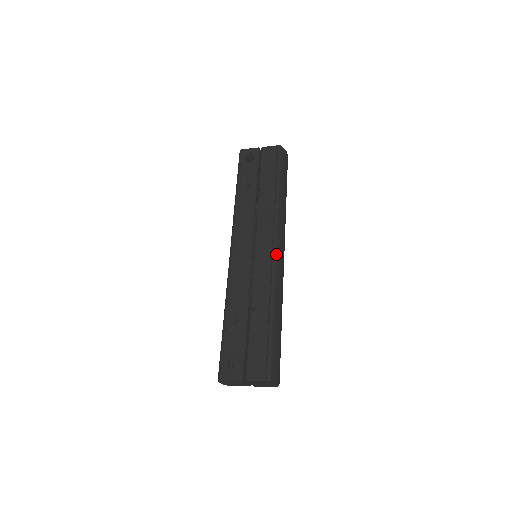
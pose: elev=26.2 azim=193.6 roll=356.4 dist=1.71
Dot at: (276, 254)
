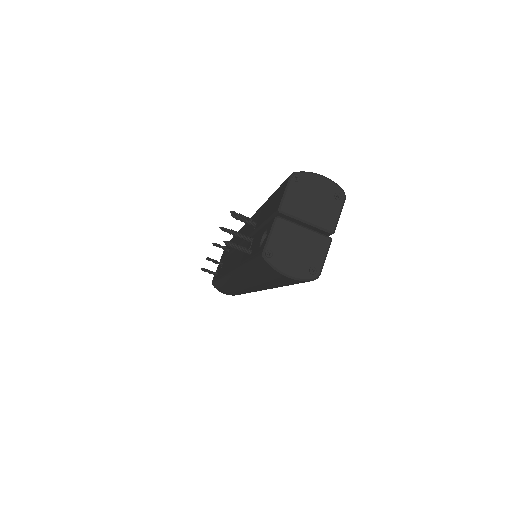
Dot at: occluded
